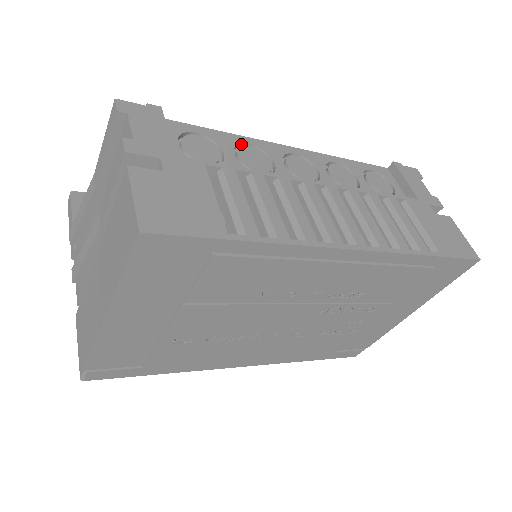
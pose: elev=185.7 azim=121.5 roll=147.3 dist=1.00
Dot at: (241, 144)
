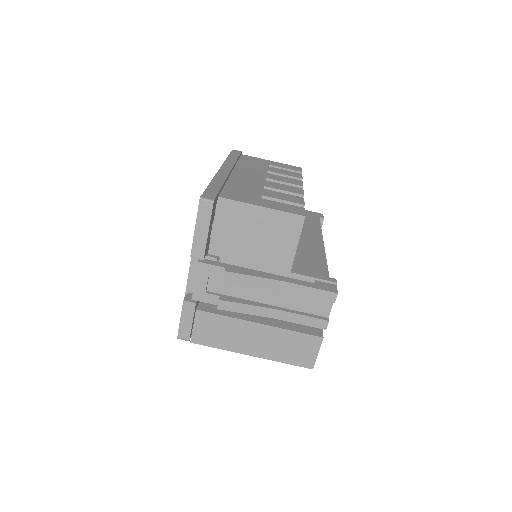
Dot at: occluded
